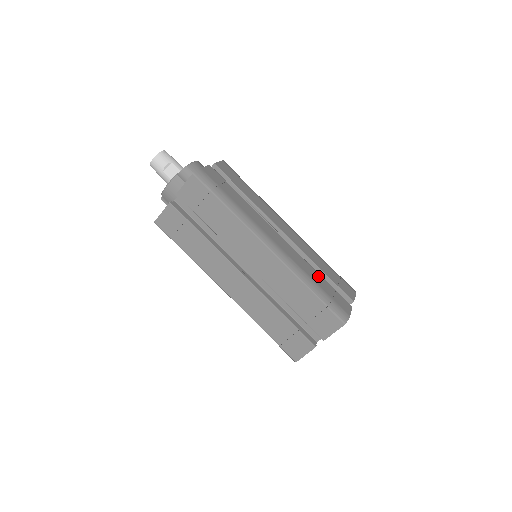
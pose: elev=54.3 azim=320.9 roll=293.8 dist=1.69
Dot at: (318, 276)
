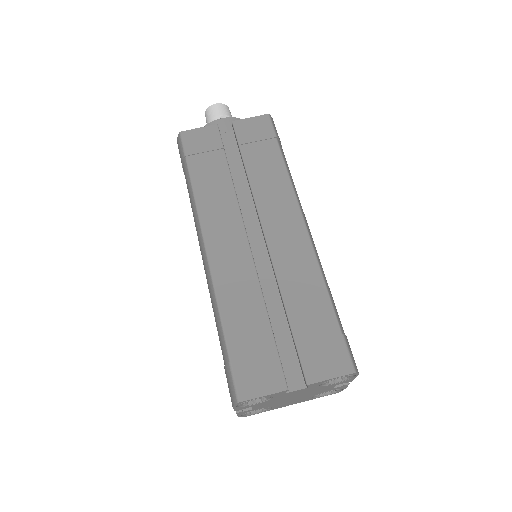
Dot at: occluded
